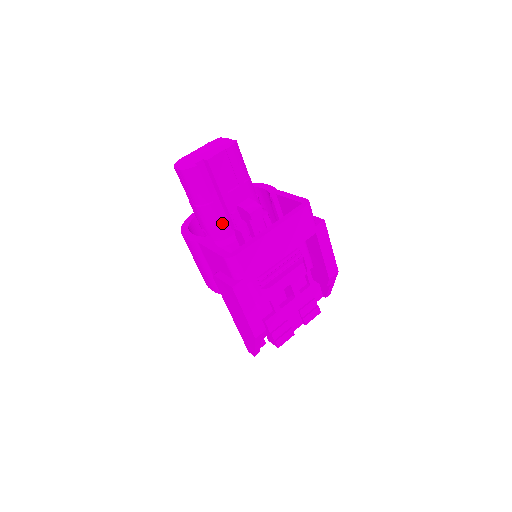
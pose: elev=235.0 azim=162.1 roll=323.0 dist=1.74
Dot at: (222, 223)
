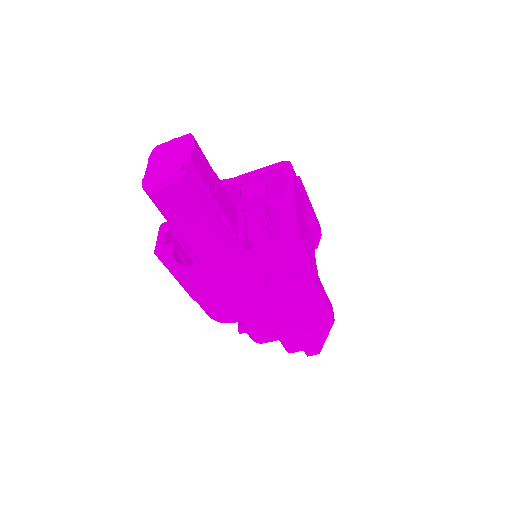
Dot at: (227, 231)
